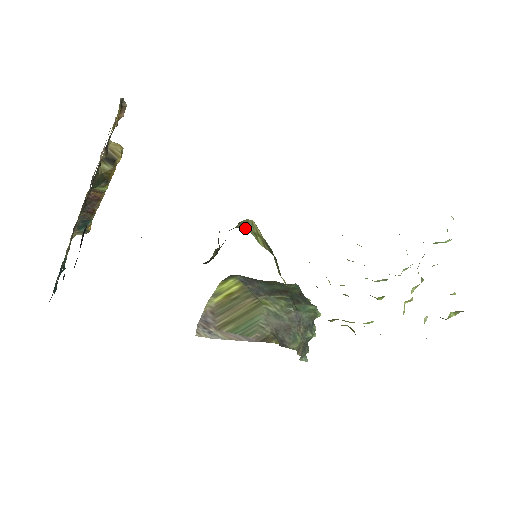
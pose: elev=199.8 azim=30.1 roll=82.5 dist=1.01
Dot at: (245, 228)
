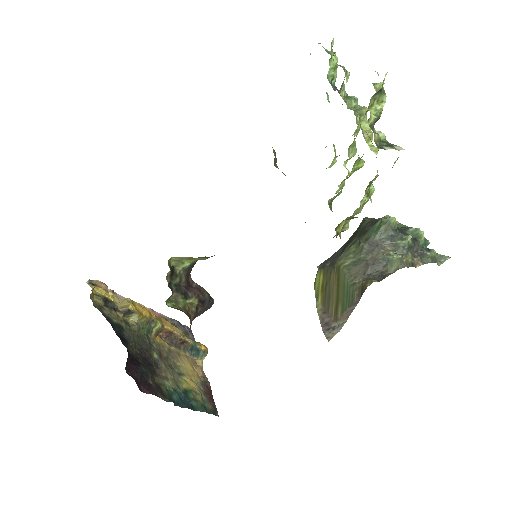
Dot at: (188, 263)
